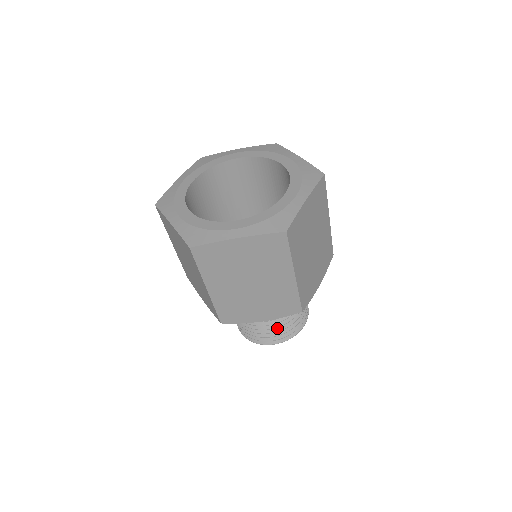
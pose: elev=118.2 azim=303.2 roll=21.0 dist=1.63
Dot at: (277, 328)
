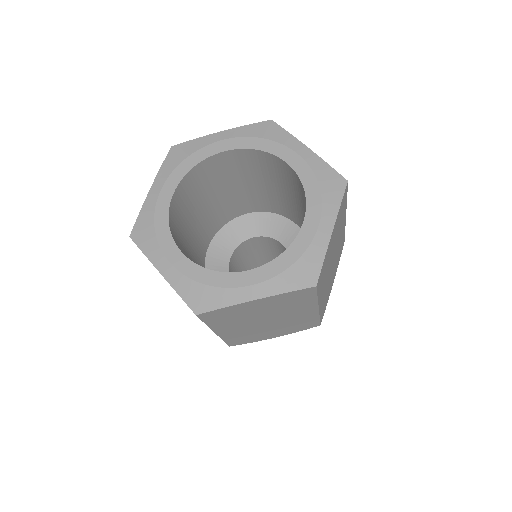
Dot at: occluded
